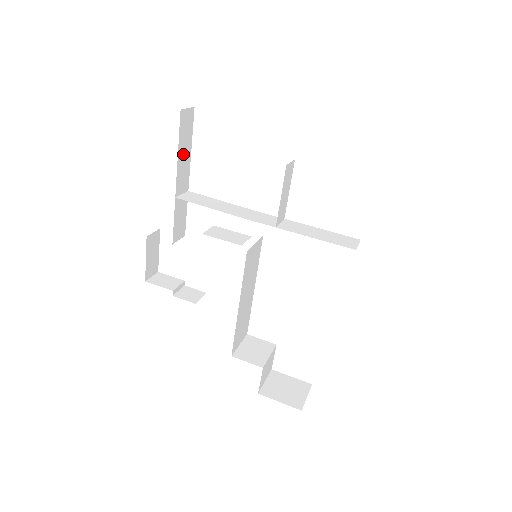
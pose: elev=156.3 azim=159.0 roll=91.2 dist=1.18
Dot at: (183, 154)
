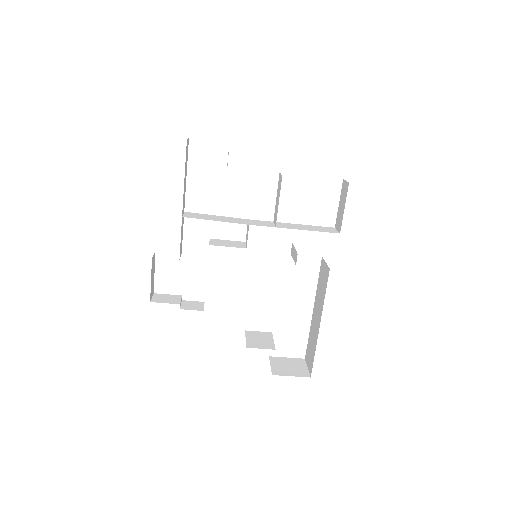
Dot at: (185, 178)
